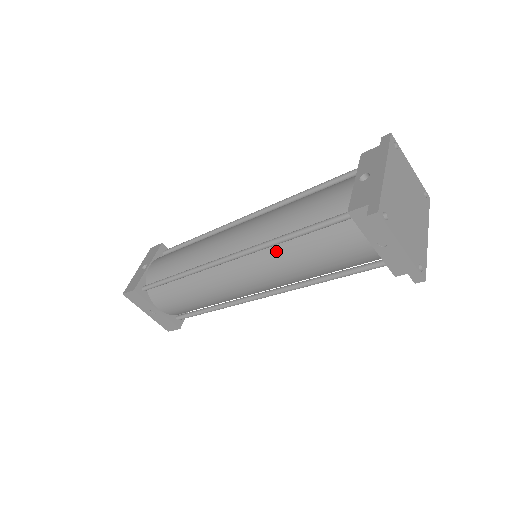
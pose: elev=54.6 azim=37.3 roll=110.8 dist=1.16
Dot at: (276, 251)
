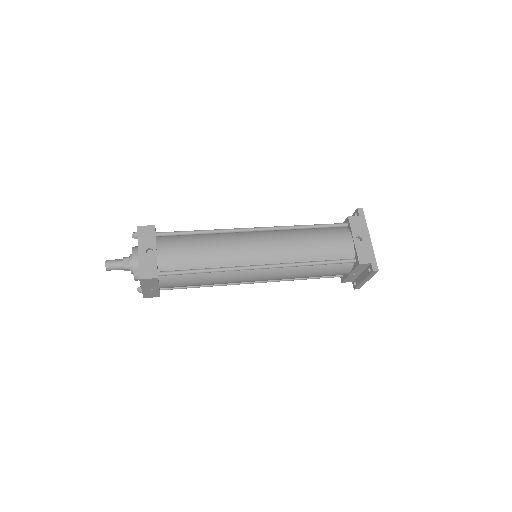
Dot at: (297, 268)
